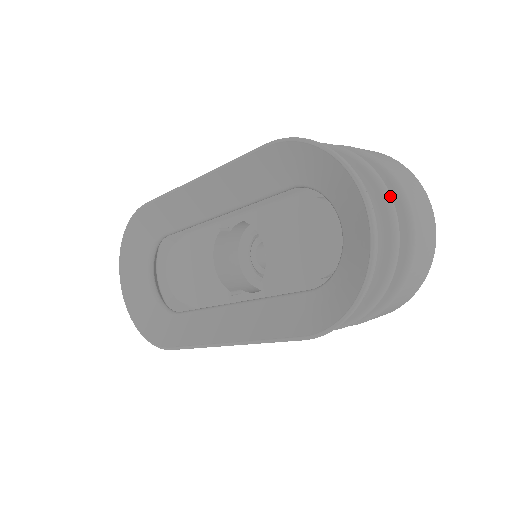
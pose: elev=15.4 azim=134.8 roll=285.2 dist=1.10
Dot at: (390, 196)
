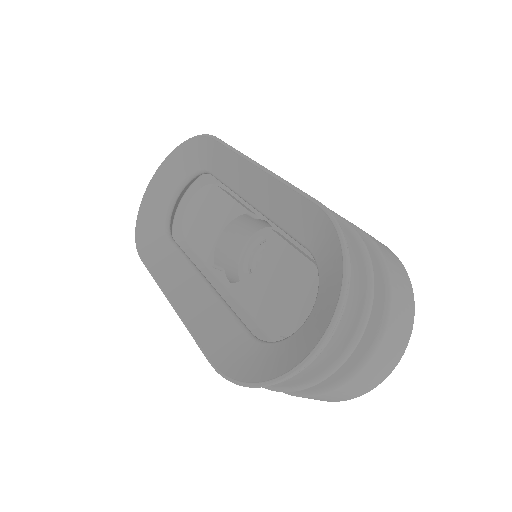
Dot at: (361, 336)
